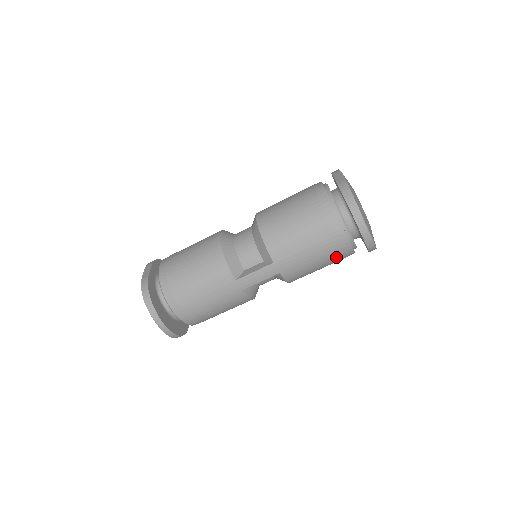
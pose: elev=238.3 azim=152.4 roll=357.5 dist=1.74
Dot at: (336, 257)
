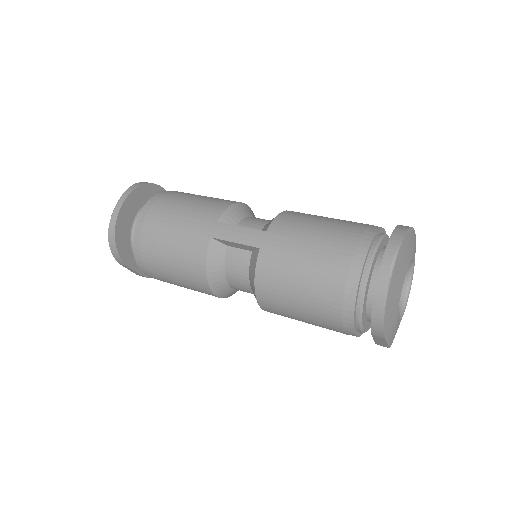
Dot at: (330, 287)
